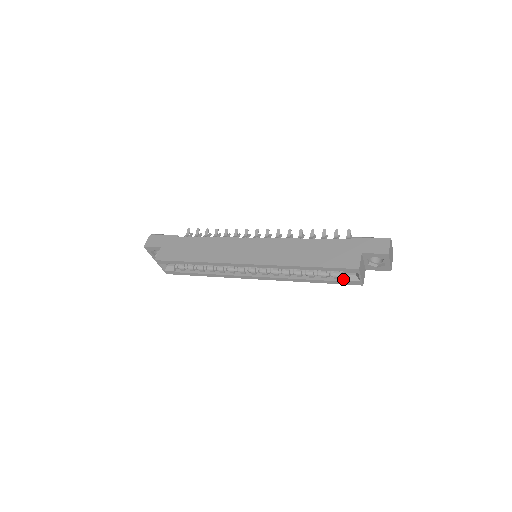
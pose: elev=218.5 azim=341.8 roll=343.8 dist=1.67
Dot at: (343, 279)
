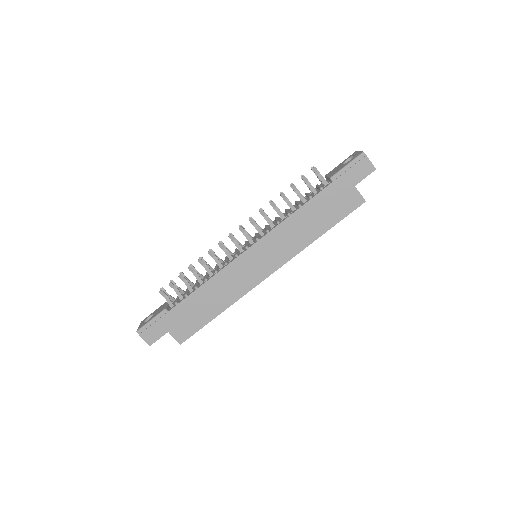
Dot at: occluded
